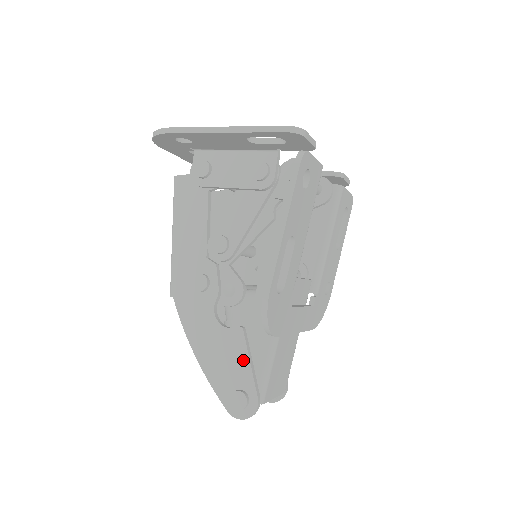
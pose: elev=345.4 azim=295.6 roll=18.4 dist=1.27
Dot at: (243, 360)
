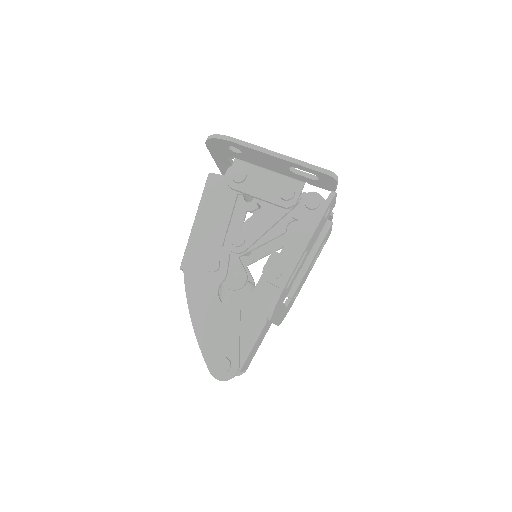
Dot at: (234, 334)
